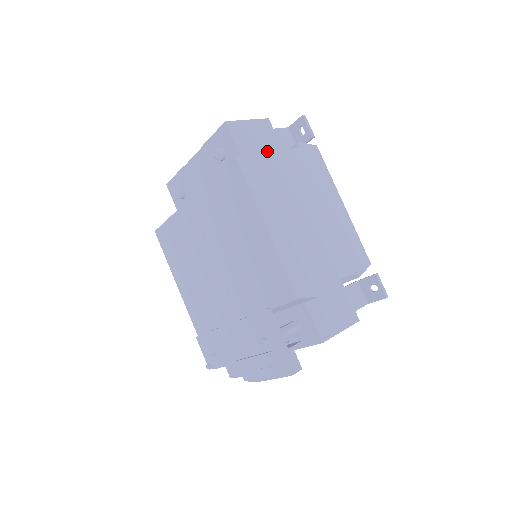
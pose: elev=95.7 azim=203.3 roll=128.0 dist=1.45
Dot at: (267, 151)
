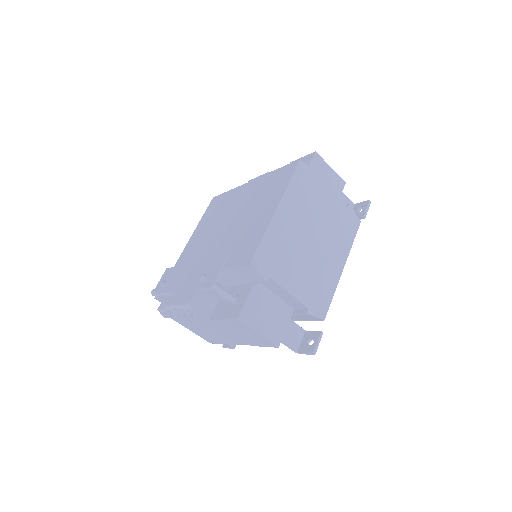
Dot at: occluded
